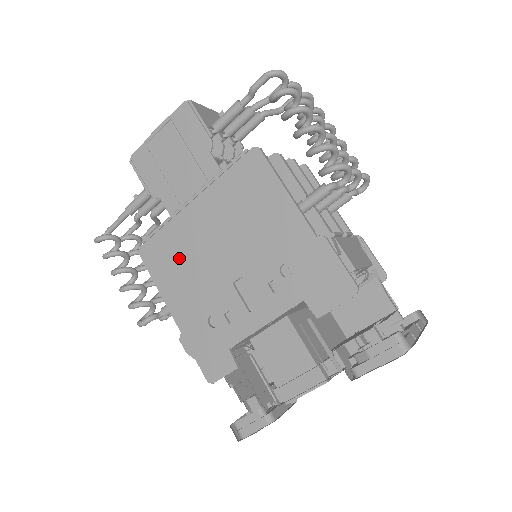
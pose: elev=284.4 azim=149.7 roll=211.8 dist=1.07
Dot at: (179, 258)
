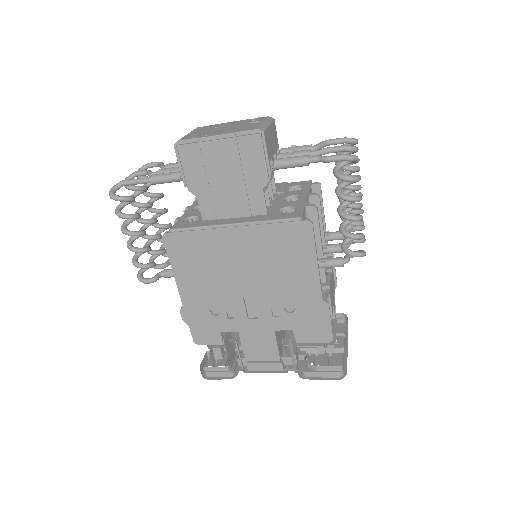
Dot at: (203, 260)
